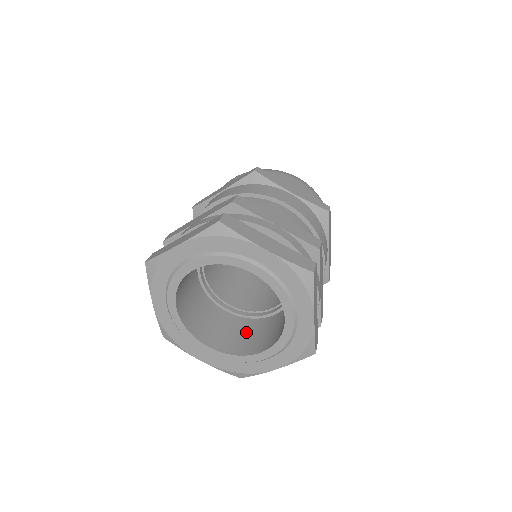
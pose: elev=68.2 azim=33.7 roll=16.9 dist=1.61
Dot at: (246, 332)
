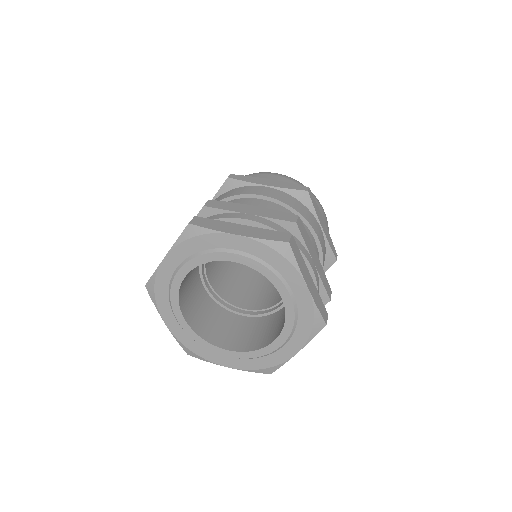
Dot at: (263, 328)
